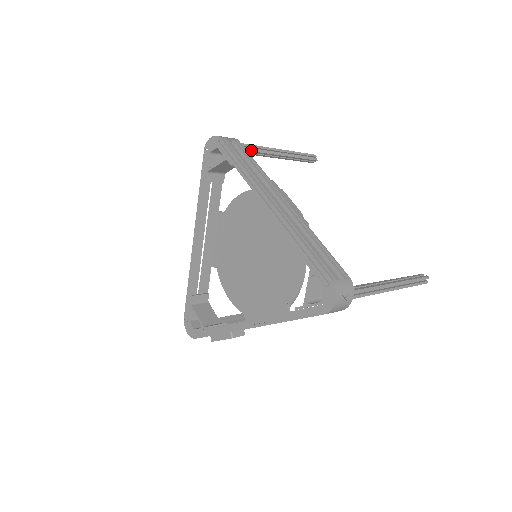
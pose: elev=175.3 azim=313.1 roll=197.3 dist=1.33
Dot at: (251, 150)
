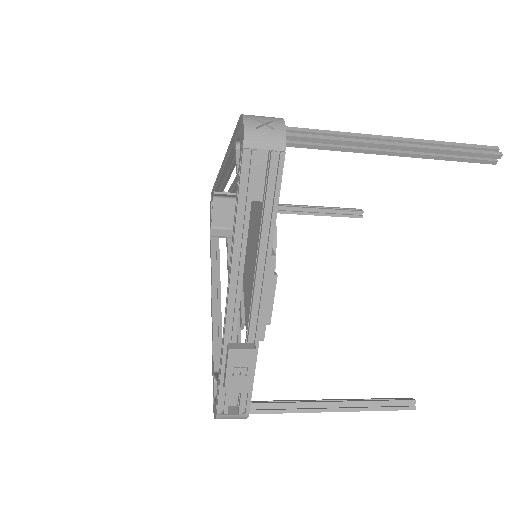
Dot at: occluded
